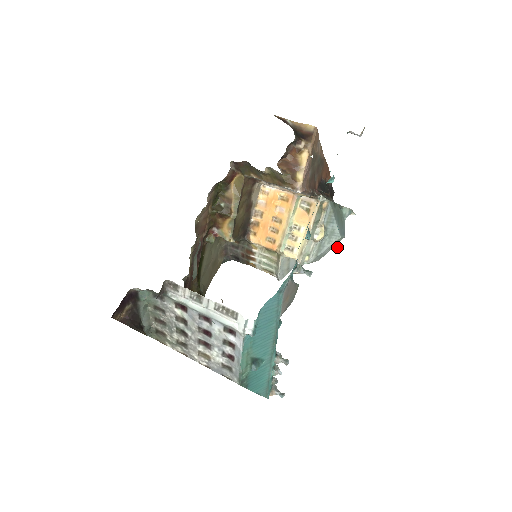
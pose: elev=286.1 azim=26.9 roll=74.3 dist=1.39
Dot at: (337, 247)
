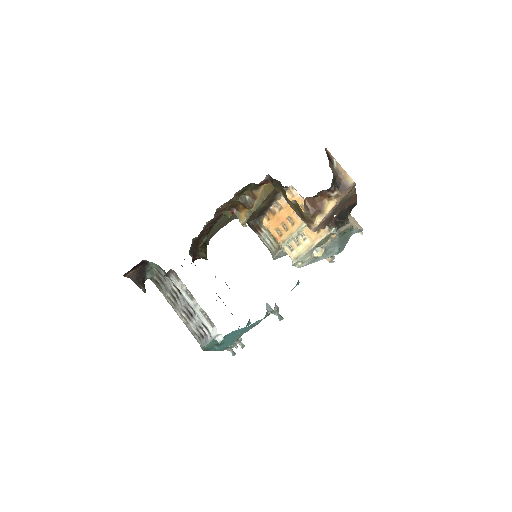
Dot at: (331, 259)
